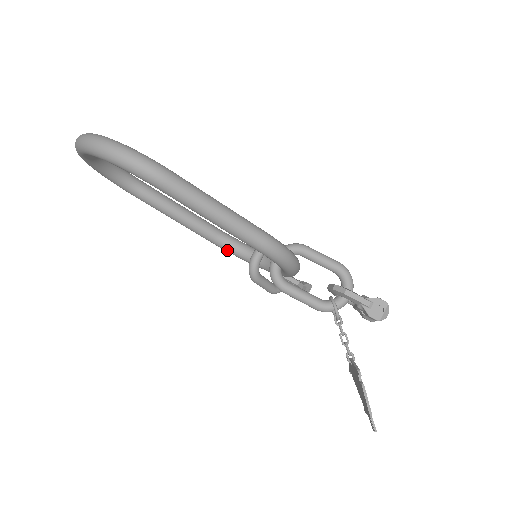
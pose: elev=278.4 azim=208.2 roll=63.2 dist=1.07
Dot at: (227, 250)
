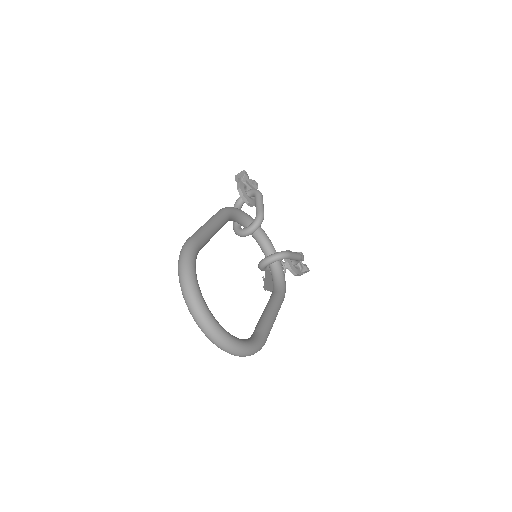
Dot at: occluded
